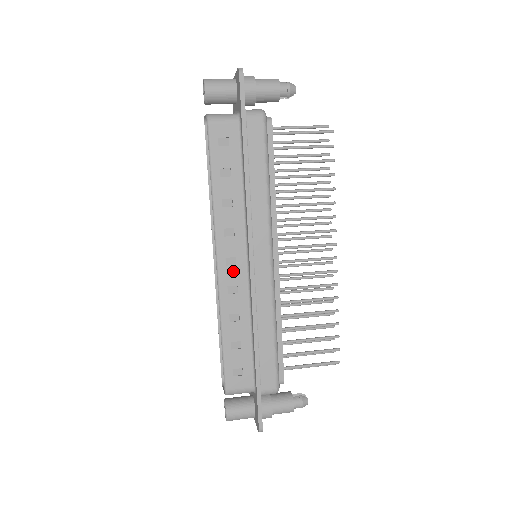
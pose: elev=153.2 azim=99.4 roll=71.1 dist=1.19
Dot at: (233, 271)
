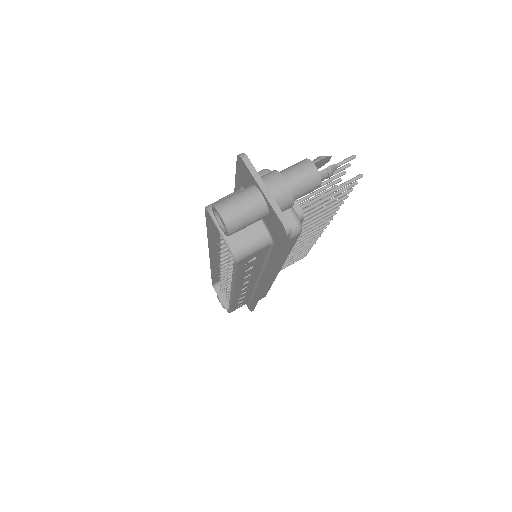
Dot at: (244, 290)
